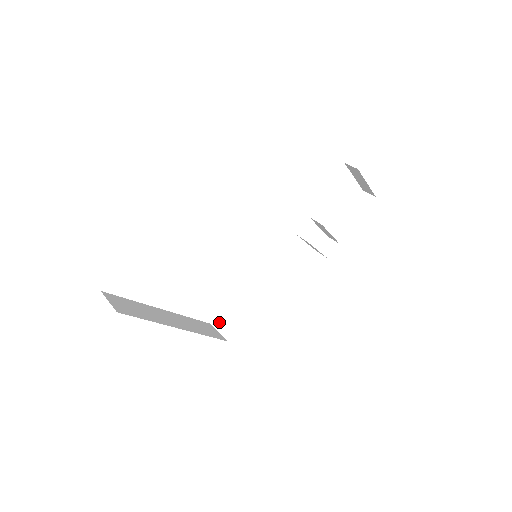
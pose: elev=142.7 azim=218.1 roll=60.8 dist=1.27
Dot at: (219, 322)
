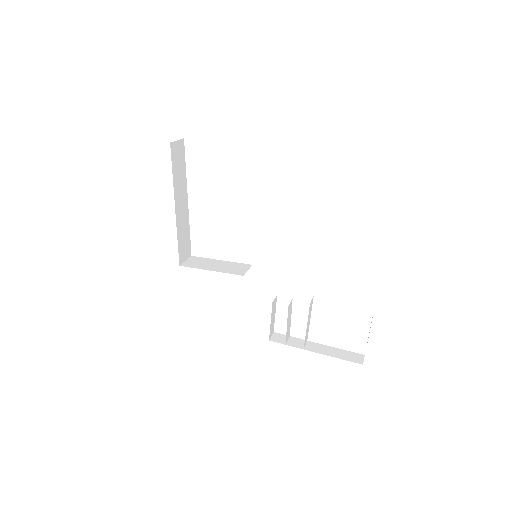
Dot at: (194, 259)
